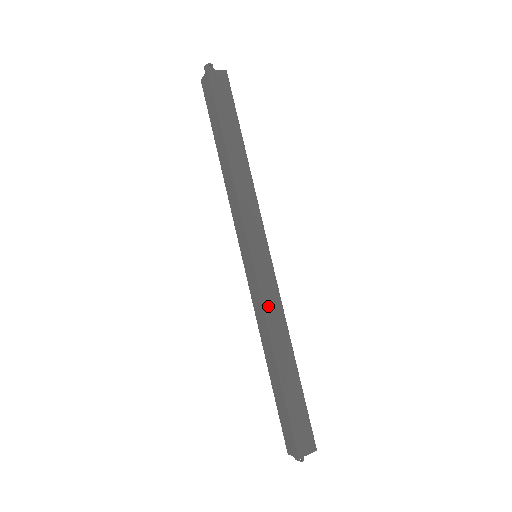
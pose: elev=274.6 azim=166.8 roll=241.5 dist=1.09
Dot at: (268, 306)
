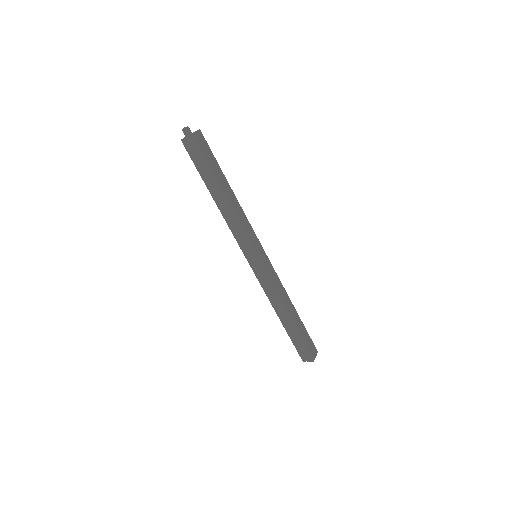
Dot at: (276, 285)
